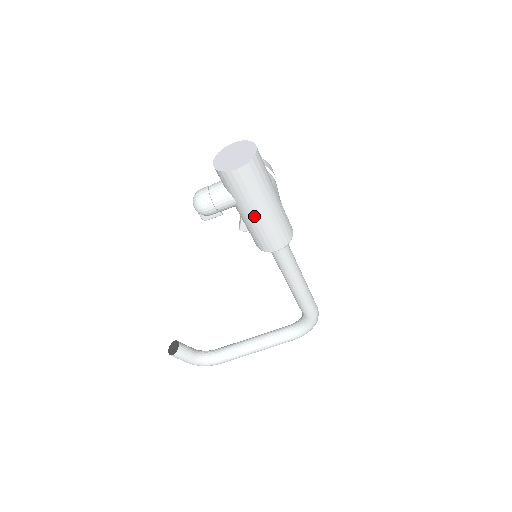
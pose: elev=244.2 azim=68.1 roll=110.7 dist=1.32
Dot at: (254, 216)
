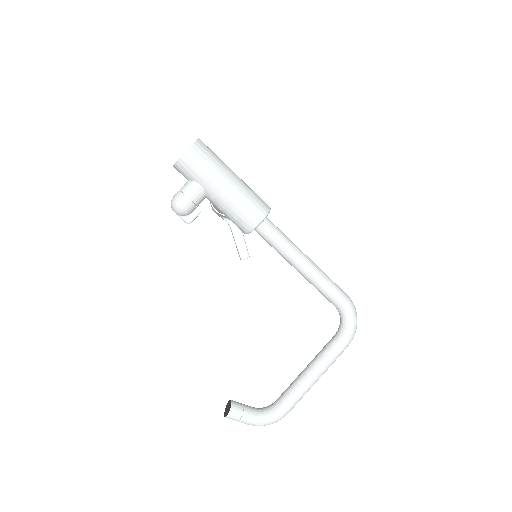
Dot at: (222, 191)
